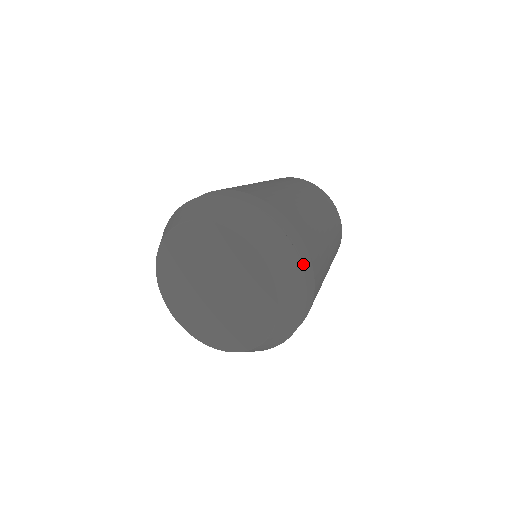
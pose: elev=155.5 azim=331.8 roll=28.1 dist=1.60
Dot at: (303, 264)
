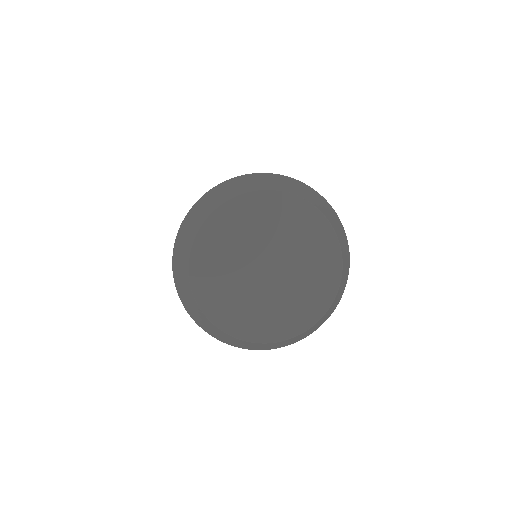
Dot at: occluded
